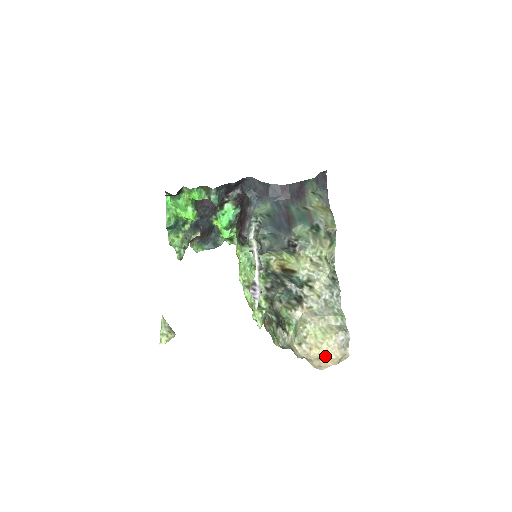
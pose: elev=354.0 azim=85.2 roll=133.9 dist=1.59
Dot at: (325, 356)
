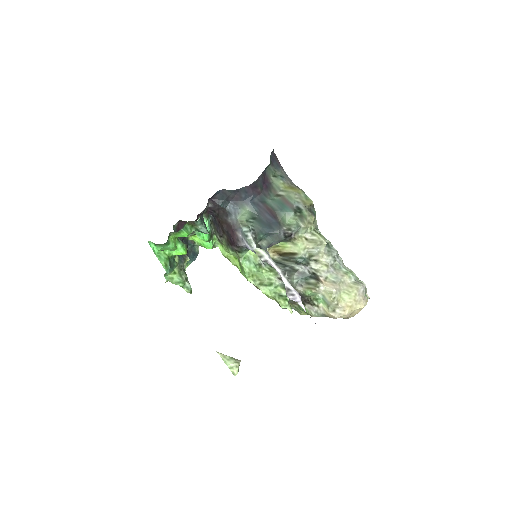
Dot at: (356, 309)
